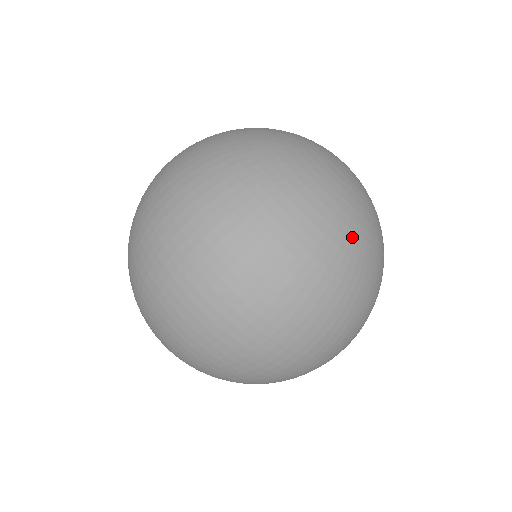
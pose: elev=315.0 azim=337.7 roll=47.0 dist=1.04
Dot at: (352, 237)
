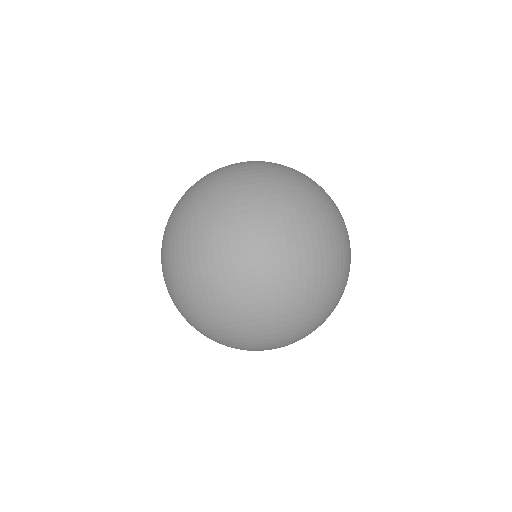
Dot at: (259, 176)
